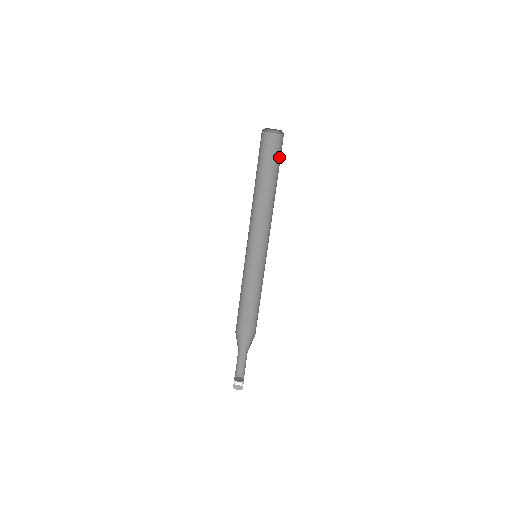
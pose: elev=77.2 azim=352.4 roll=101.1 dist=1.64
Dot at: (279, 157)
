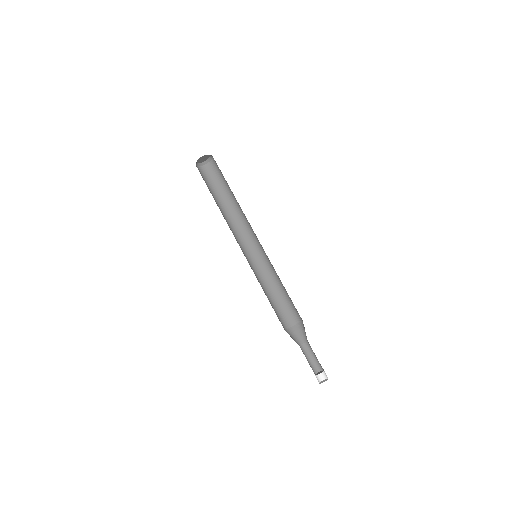
Dot at: (221, 175)
